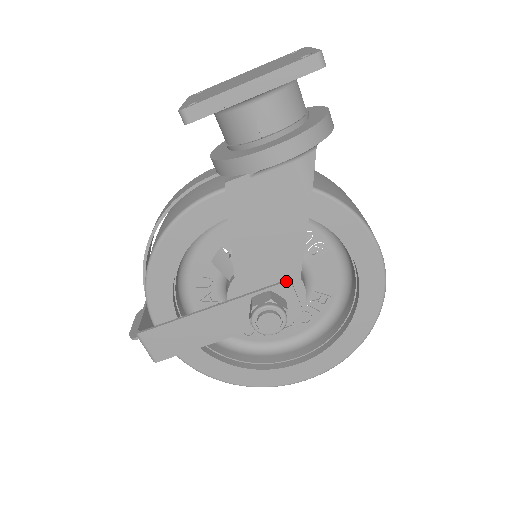
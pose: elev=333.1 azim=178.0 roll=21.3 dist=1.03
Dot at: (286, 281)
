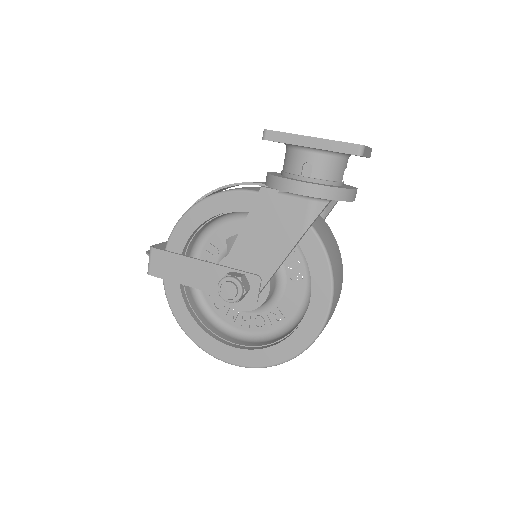
Dot at: (259, 275)
